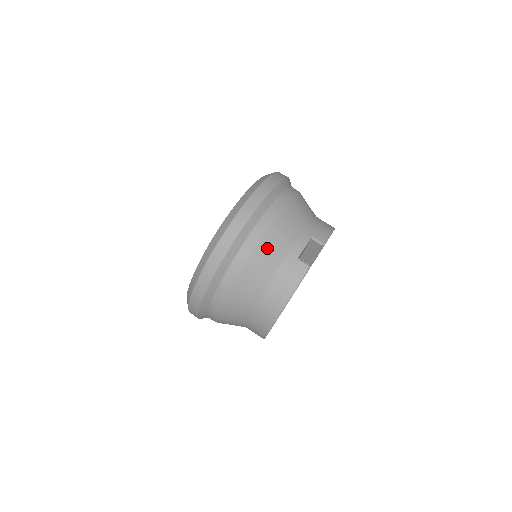
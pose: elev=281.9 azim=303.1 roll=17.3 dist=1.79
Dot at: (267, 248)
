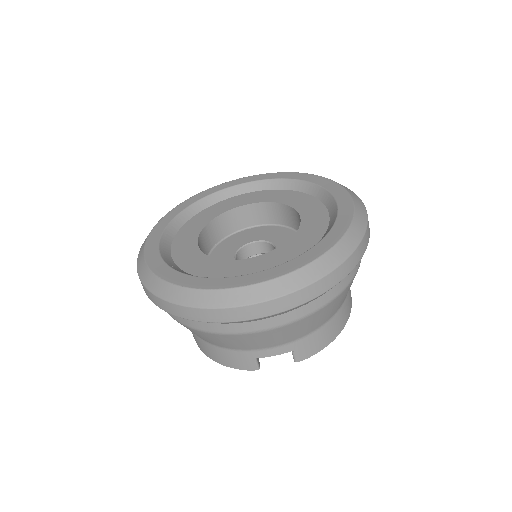
Dot at: (230, 340)
